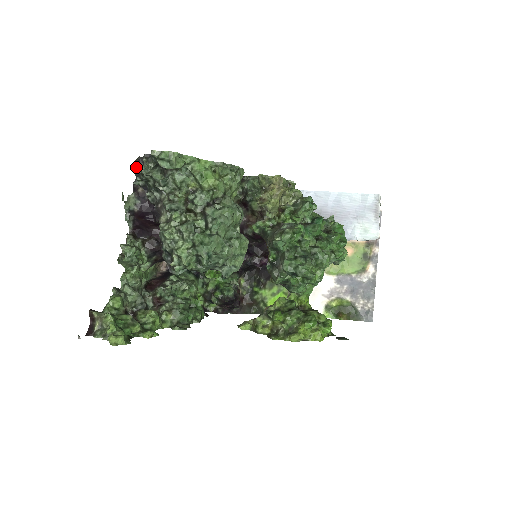
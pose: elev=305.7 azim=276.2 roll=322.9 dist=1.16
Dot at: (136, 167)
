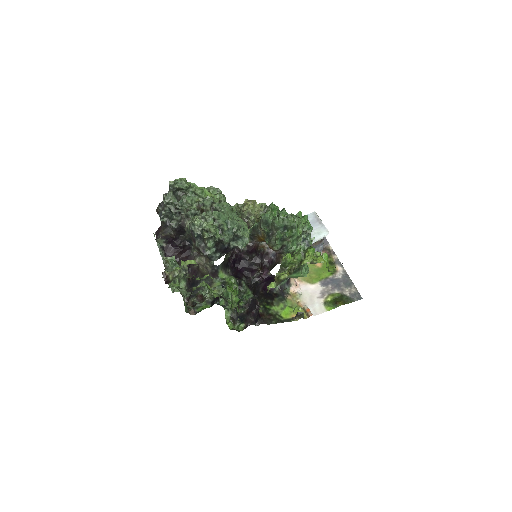
Dot at: (159, 210)
